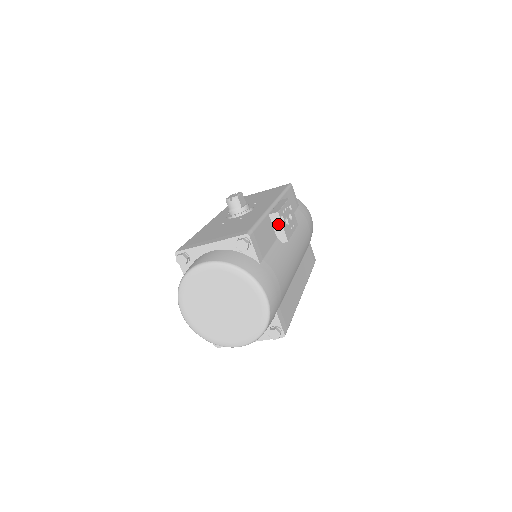
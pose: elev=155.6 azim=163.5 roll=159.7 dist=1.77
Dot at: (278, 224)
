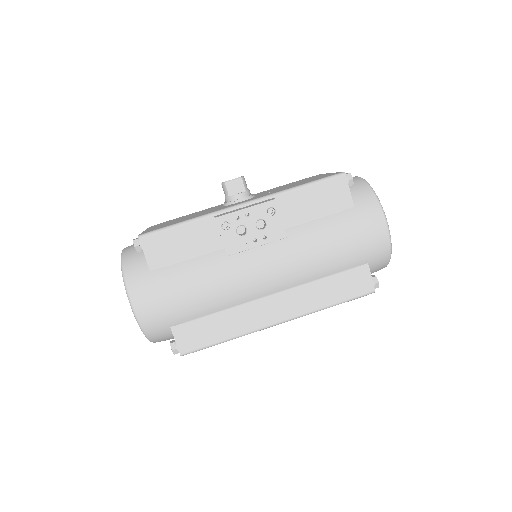
Dot at: (219, 231)
